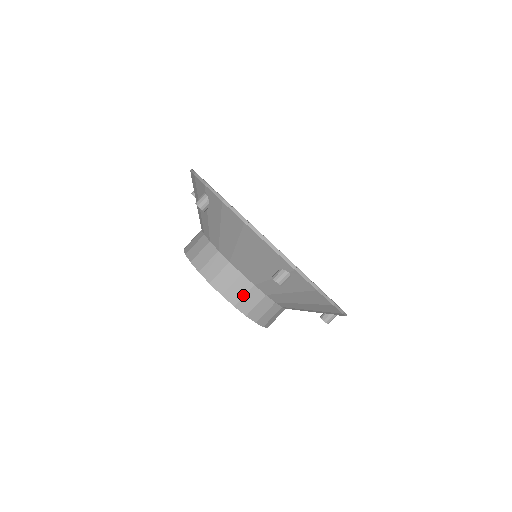
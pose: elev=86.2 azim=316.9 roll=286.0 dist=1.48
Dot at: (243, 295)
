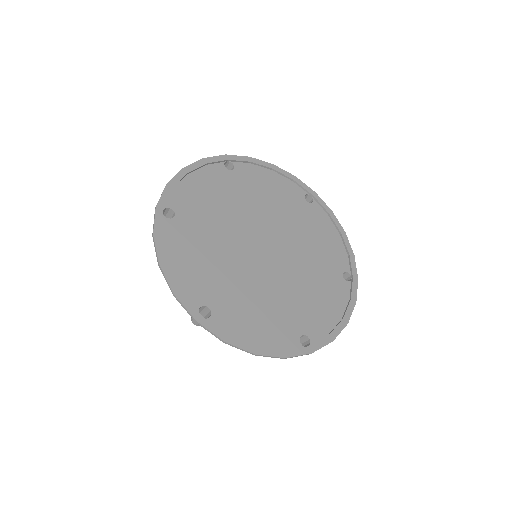
Dot at: occluded
